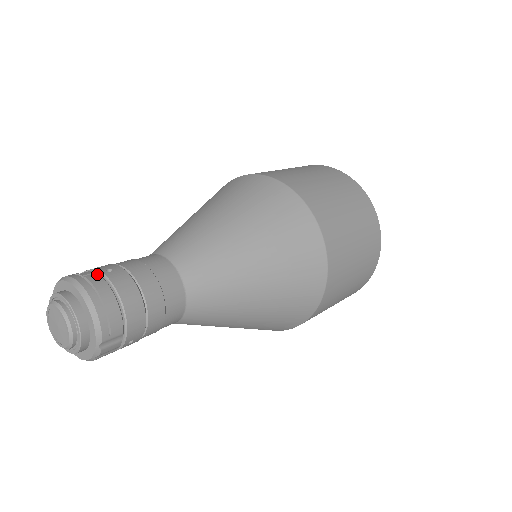
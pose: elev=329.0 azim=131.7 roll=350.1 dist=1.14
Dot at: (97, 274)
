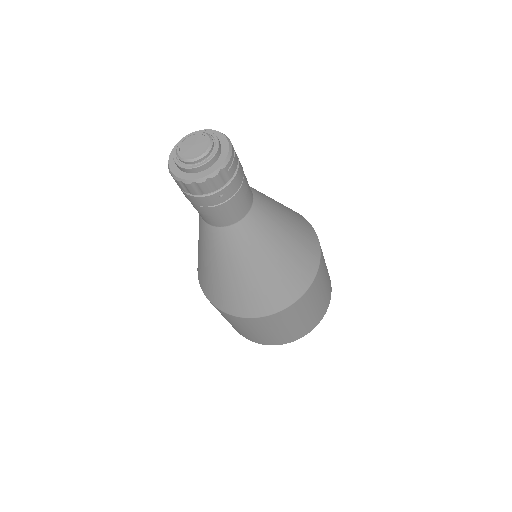
Dot at: occluded
